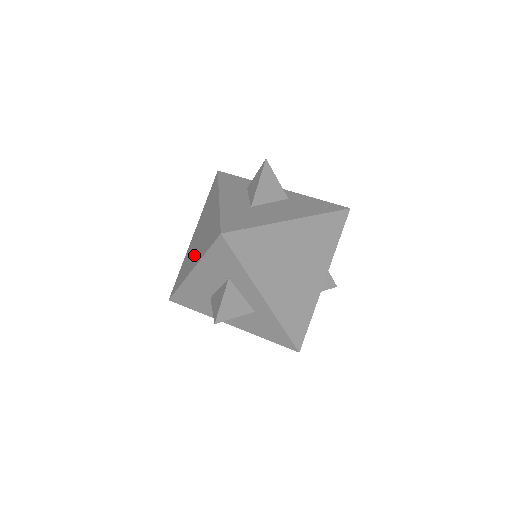
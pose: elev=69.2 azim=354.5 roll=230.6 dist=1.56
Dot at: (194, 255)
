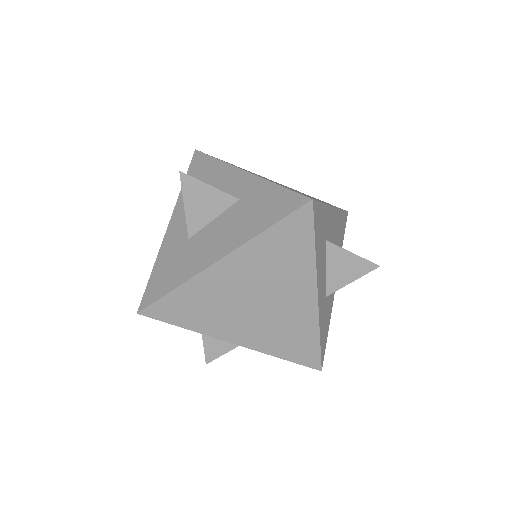
Dot at: occluded
